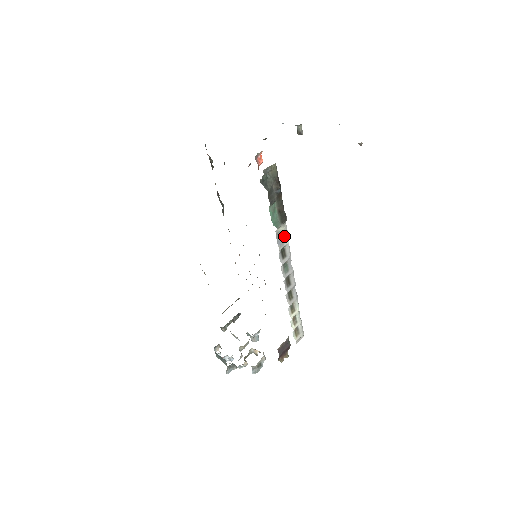
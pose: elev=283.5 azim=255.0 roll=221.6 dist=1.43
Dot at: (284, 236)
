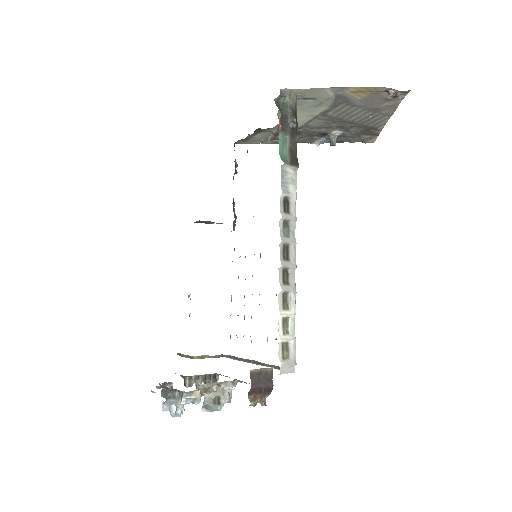
Dot at: (291, 185)
